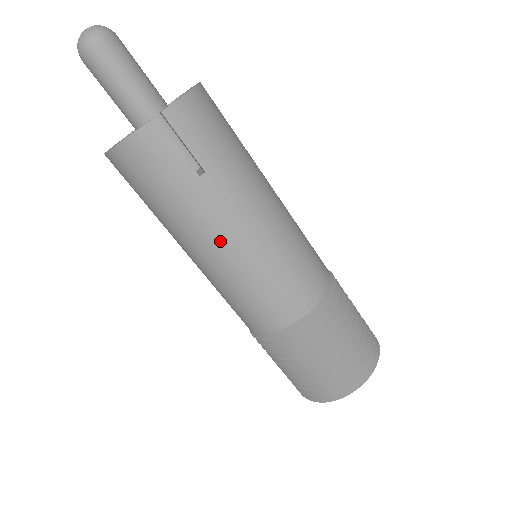
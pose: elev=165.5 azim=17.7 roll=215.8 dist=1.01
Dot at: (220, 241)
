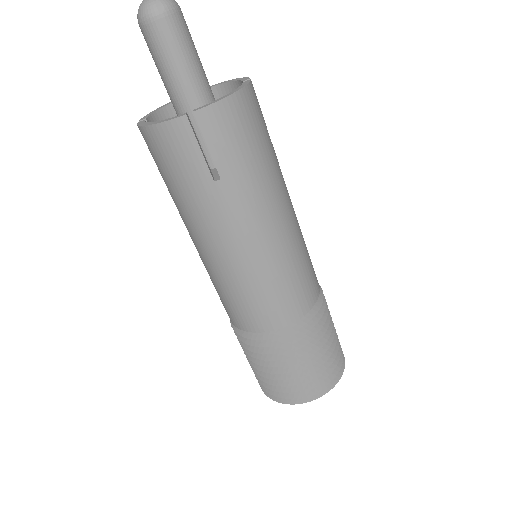
Dot at: (217, 242)
